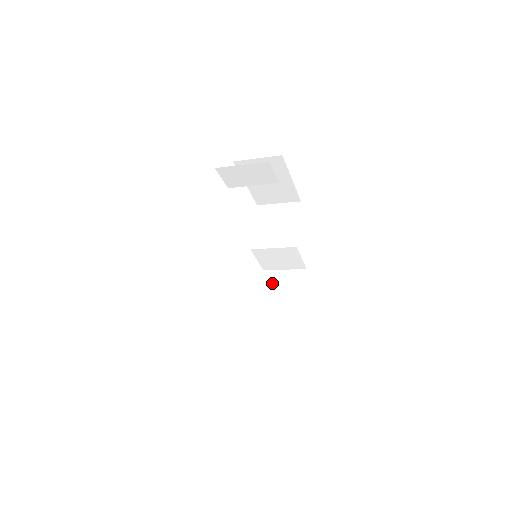
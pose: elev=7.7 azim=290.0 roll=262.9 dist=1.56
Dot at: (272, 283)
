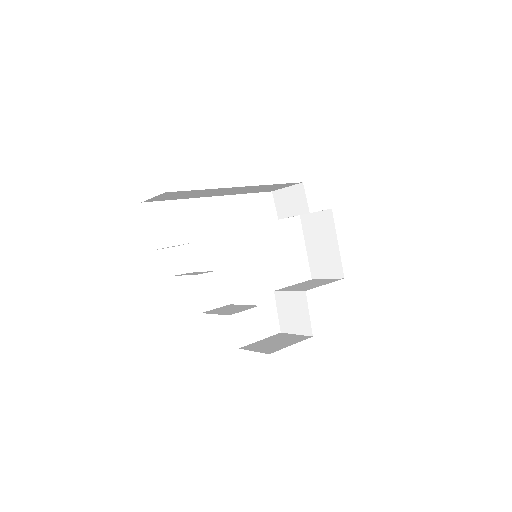
Dot at: (276, 338)
